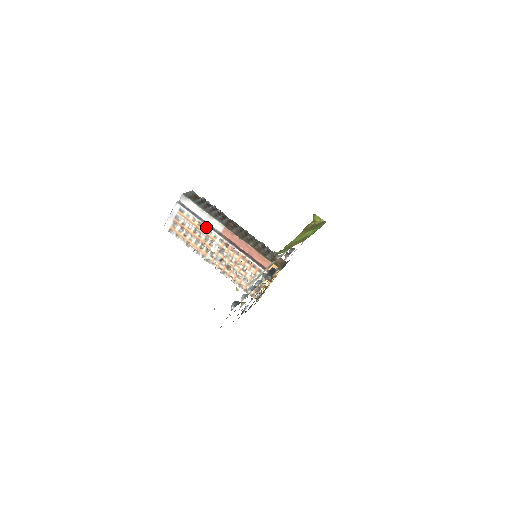
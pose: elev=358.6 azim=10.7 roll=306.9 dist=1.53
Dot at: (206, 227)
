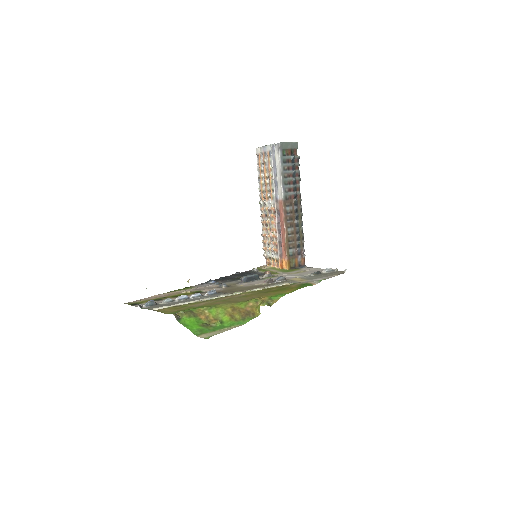
Dot at: (273, 185)
